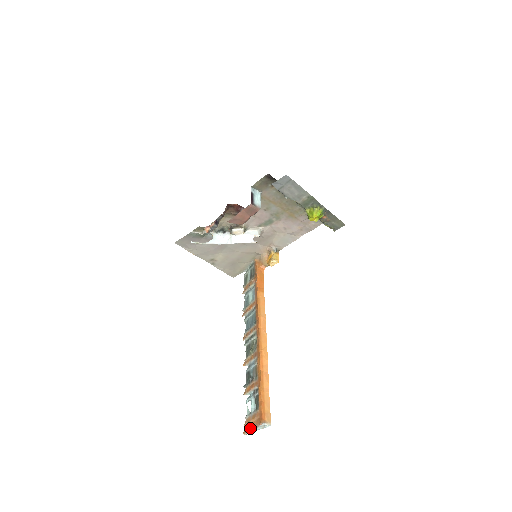
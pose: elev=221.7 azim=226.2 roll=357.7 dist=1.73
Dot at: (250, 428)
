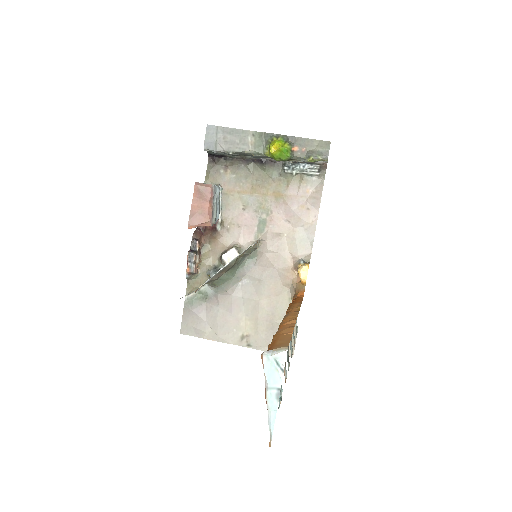
Dot at: (268, 410)
